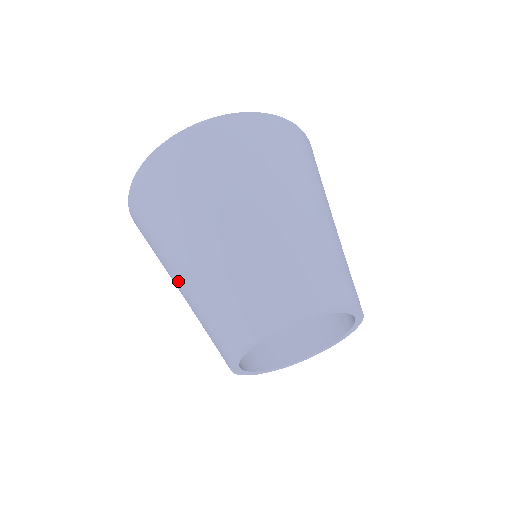
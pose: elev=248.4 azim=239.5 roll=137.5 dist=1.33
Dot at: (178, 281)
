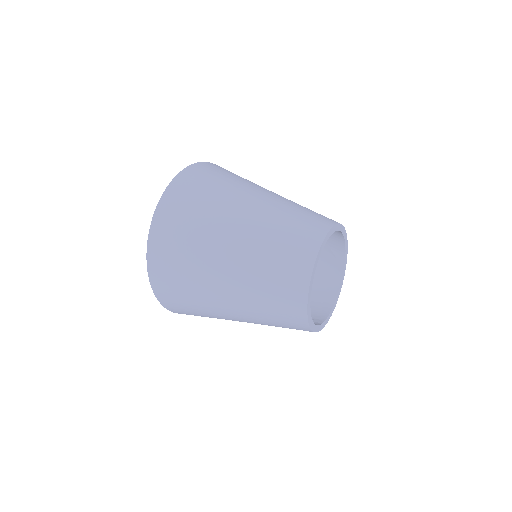
Dot at: (227, 295)
